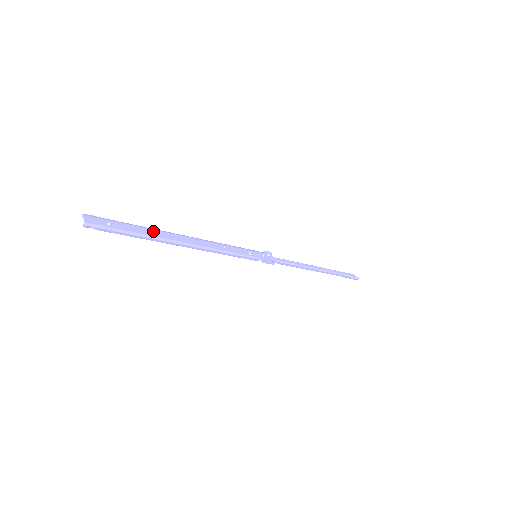
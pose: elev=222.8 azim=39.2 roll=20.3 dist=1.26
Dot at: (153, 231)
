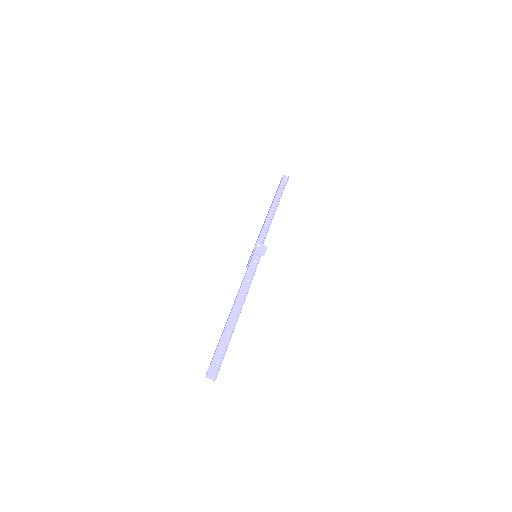
Dot at: (227, 331)
